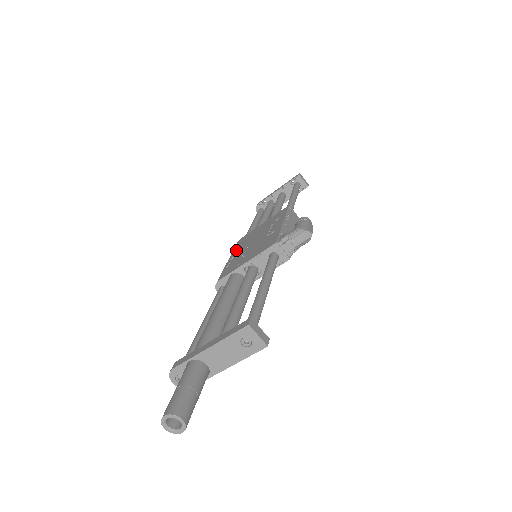
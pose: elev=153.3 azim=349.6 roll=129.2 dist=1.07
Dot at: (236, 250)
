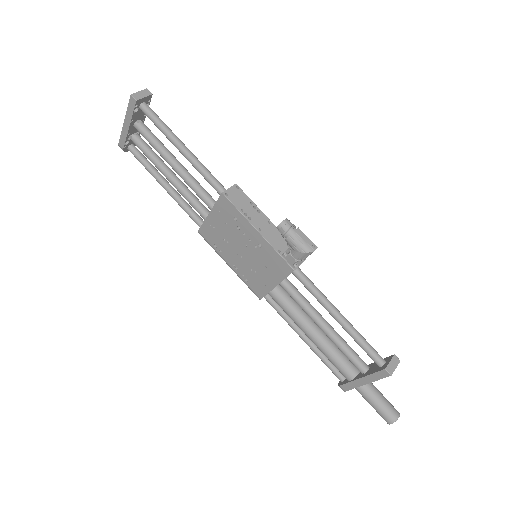
Dot at: (223, 254)
